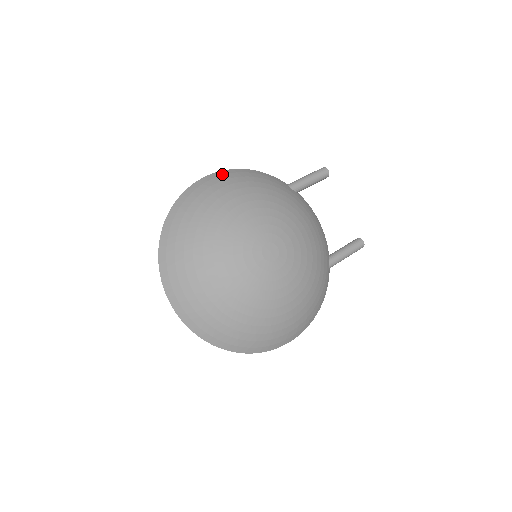
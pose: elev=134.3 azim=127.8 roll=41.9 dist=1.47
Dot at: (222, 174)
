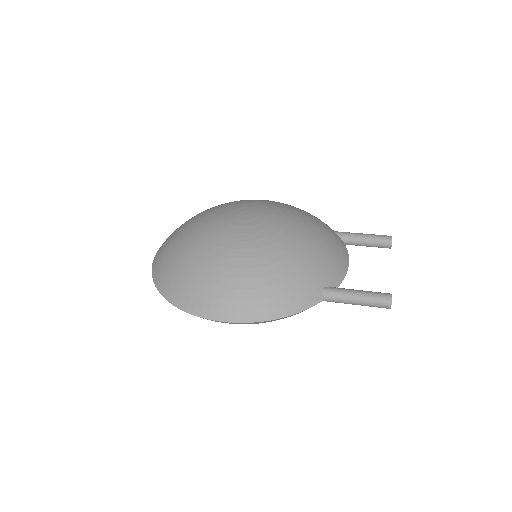
Dot at: occluded
